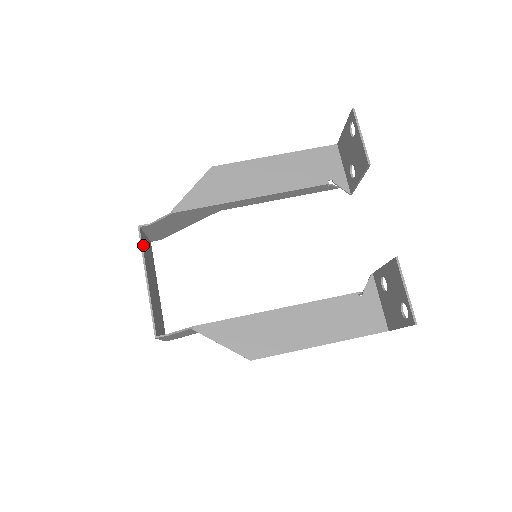
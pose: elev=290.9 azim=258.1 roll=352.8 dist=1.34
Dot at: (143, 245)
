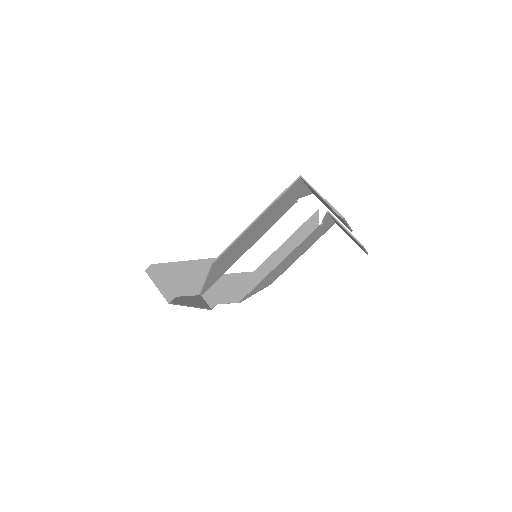
Dot at: (175, 301)
